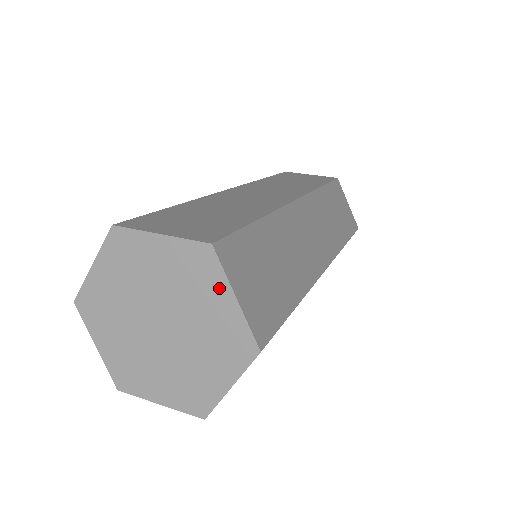
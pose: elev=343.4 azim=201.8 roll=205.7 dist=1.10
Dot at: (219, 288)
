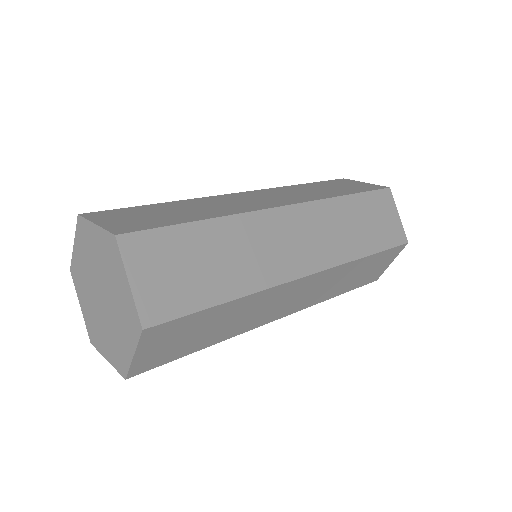
Dot at: (121, 272)
